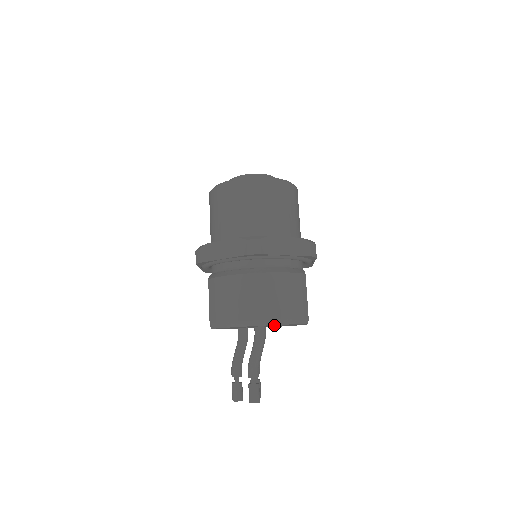
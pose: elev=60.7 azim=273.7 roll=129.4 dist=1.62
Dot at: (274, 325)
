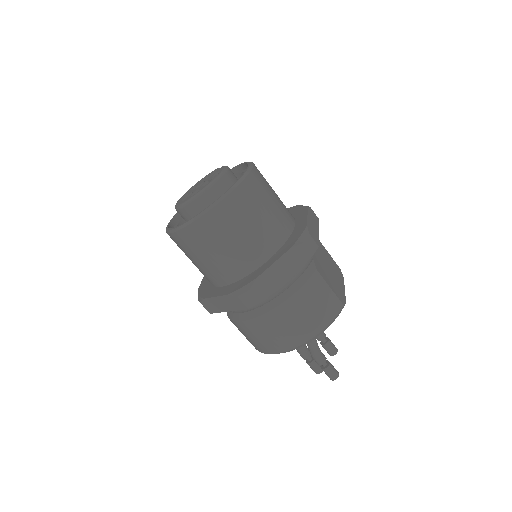
Dot at: occluded
